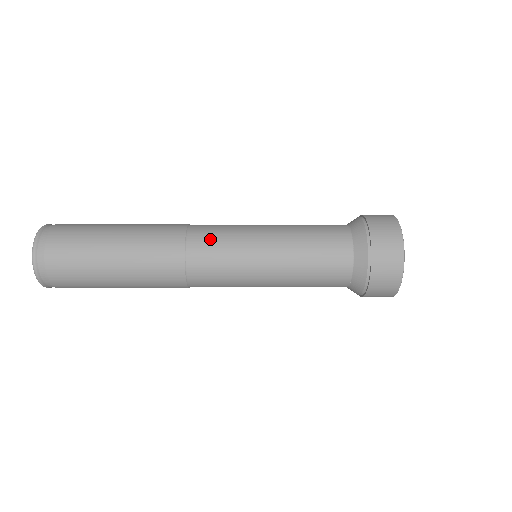
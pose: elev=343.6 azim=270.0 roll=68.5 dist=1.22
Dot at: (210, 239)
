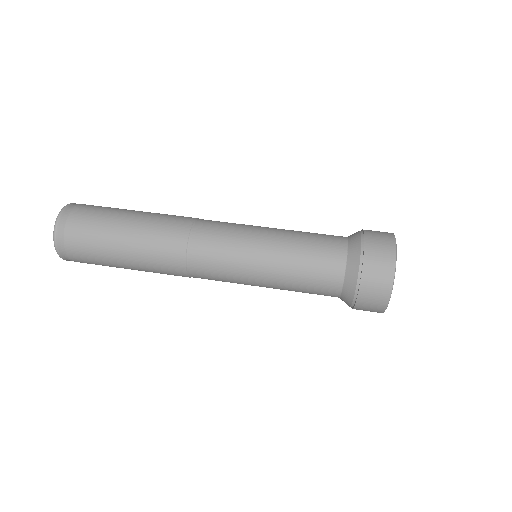
Dot at: (209, 273)
